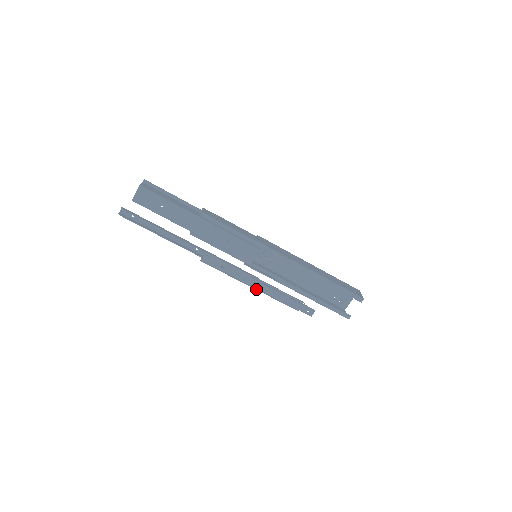
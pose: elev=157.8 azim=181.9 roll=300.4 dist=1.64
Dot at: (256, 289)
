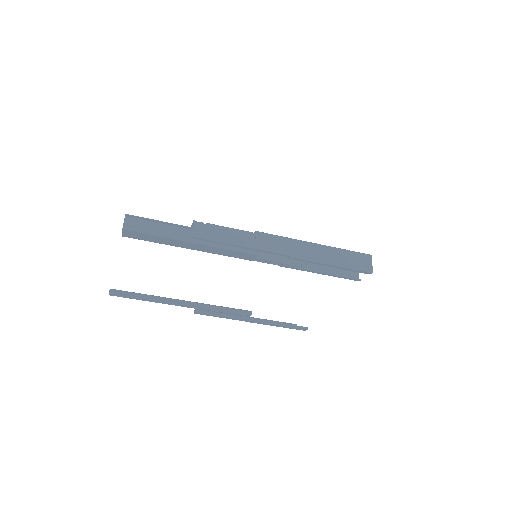
Dot at: (250, 322)
